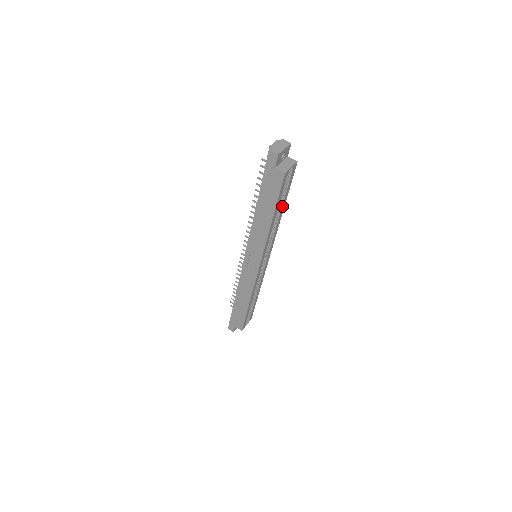
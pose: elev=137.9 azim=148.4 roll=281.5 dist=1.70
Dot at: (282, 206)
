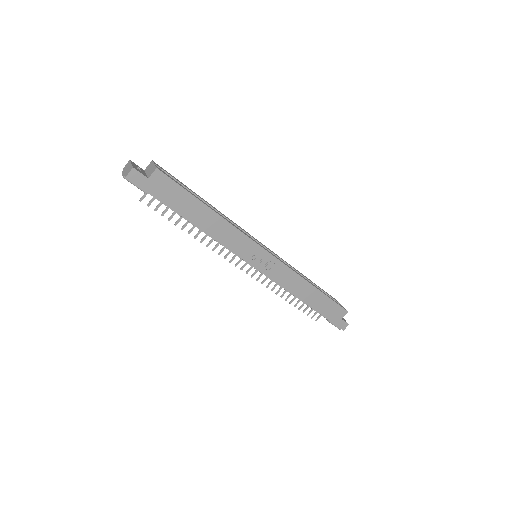
Dot at: (200, 199)
